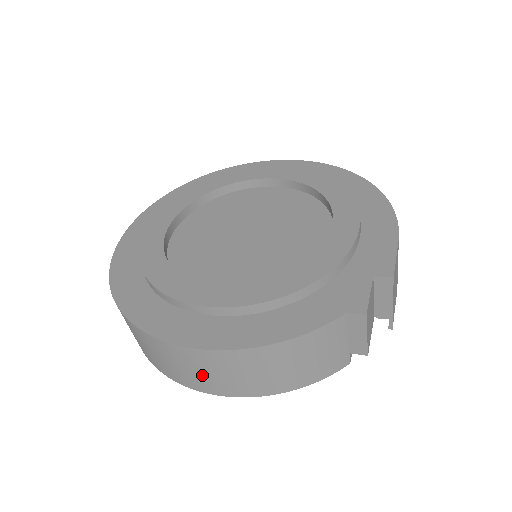
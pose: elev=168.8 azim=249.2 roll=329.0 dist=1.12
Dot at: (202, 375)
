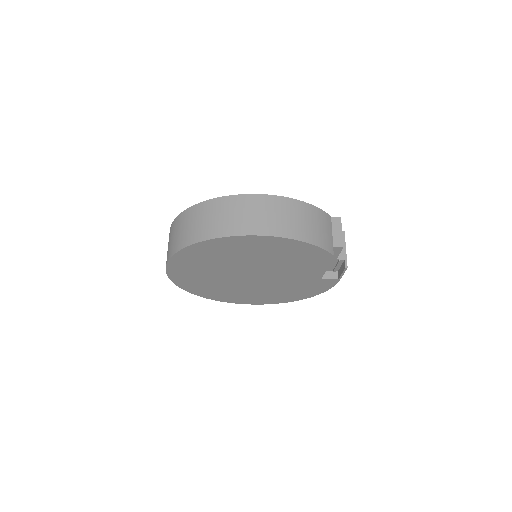
Dot at: (260, 217)
